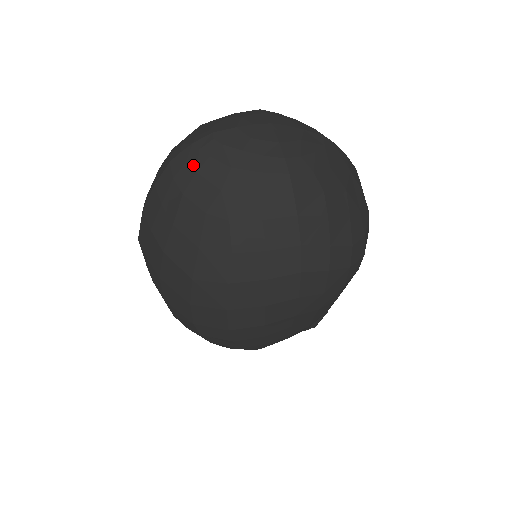
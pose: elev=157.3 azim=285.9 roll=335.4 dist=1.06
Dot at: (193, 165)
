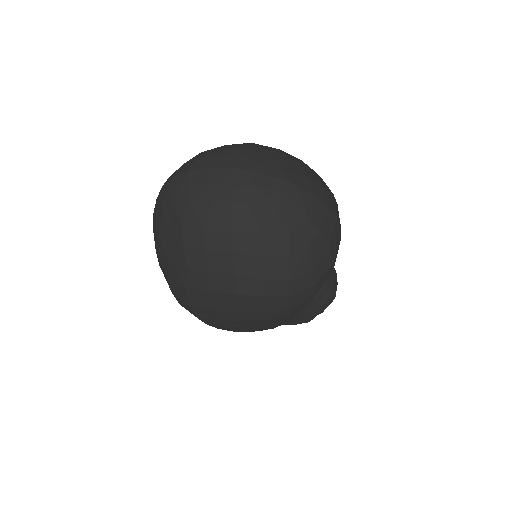
Dot at: (171, 195)
